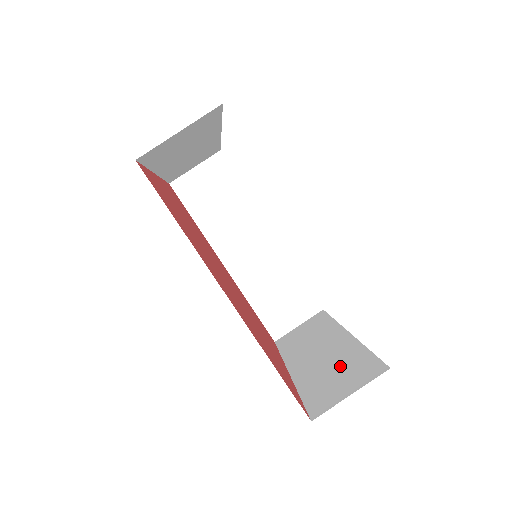
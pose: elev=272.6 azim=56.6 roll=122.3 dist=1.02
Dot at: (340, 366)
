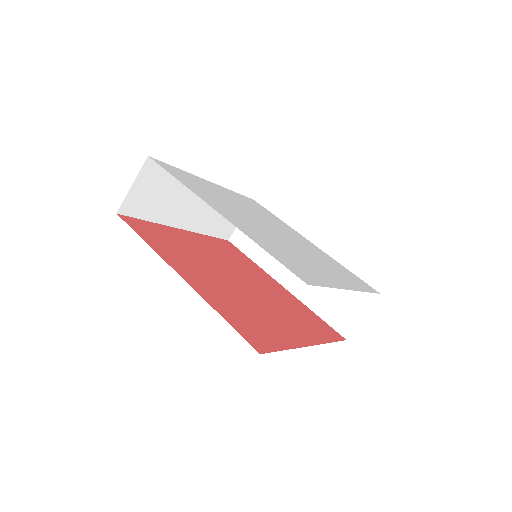
Dot at: occluded
